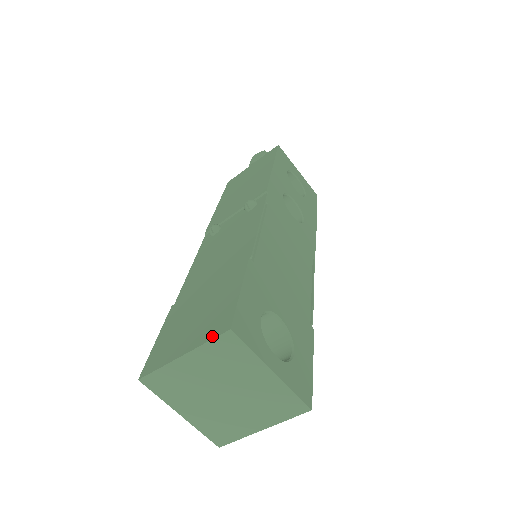
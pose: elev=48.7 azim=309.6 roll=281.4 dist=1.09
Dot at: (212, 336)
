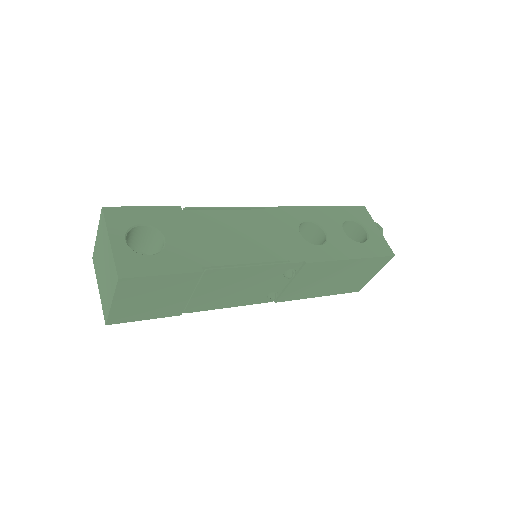
Dot at: occluded
